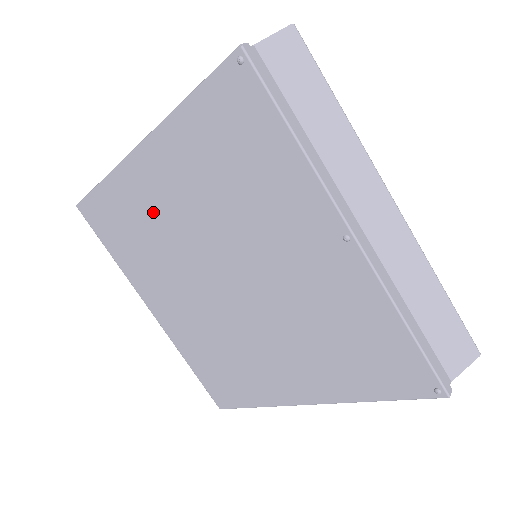
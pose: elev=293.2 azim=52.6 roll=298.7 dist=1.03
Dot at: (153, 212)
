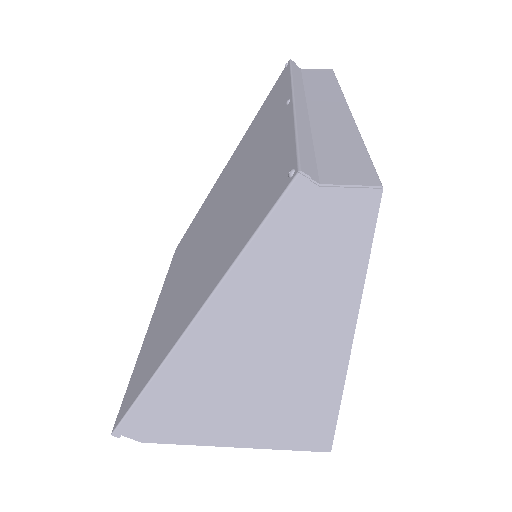
Dot at: (207, 207)
